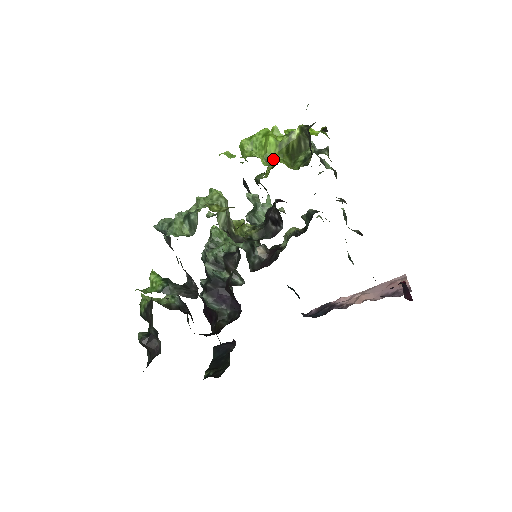
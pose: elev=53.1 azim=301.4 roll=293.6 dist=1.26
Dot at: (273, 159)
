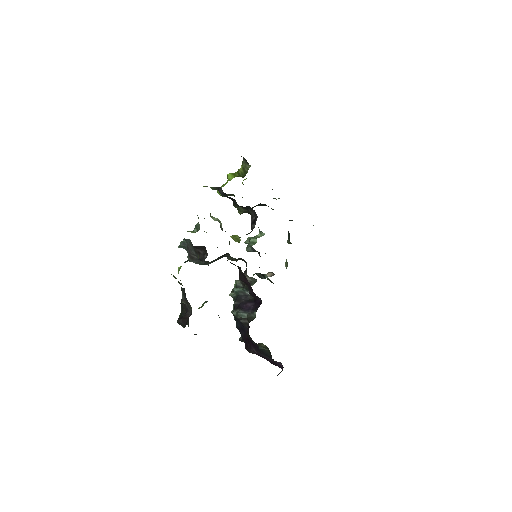
Dot at: occluded
